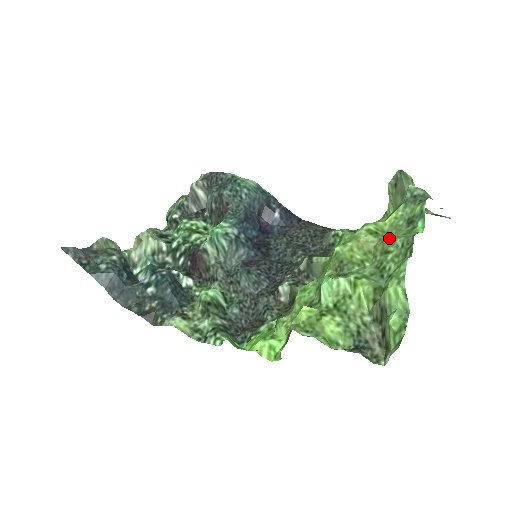
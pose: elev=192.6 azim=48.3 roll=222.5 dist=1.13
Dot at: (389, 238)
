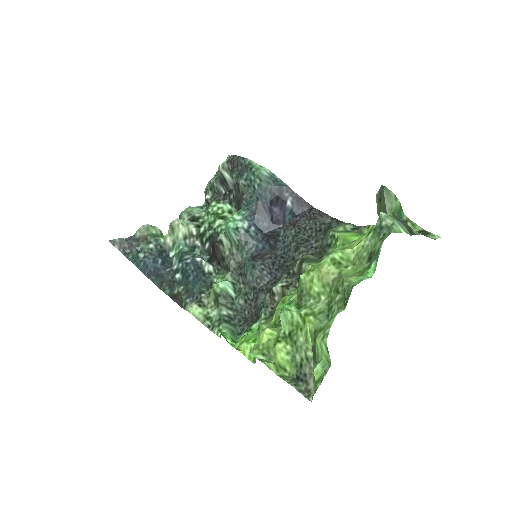
Dot at: (342, 277)
